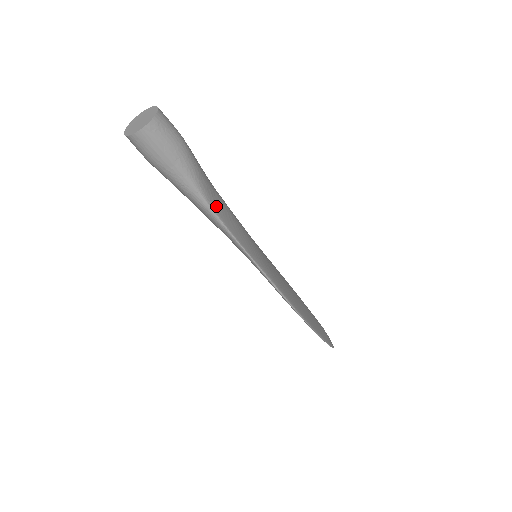
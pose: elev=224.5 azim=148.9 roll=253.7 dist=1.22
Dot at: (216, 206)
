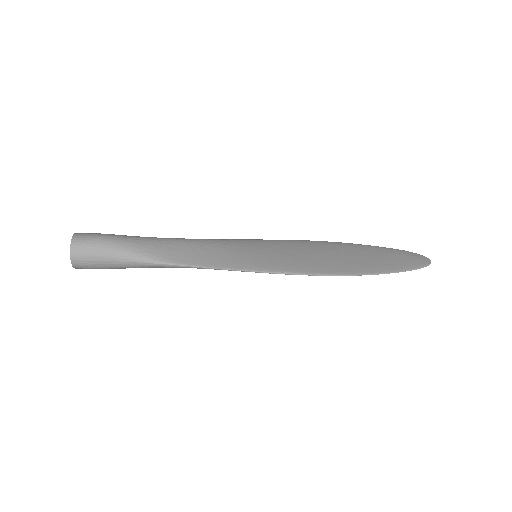
Dot at: (173, 257)
